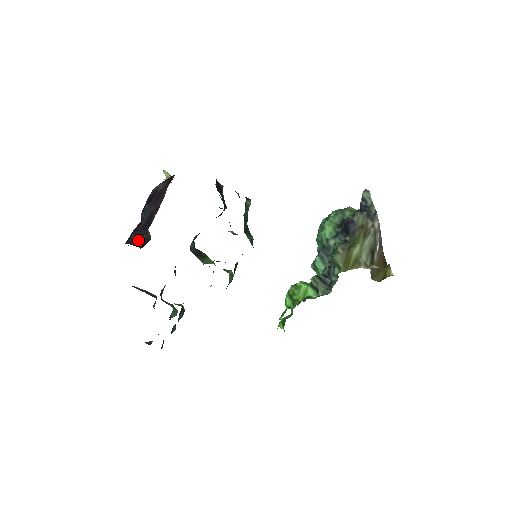
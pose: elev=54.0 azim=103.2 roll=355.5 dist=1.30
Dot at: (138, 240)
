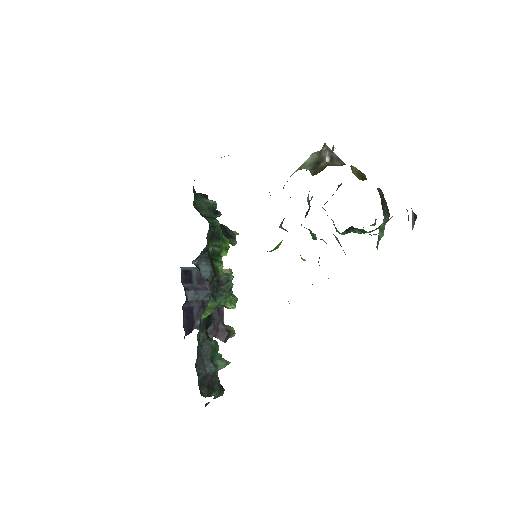
Dot at: (213, 330)
